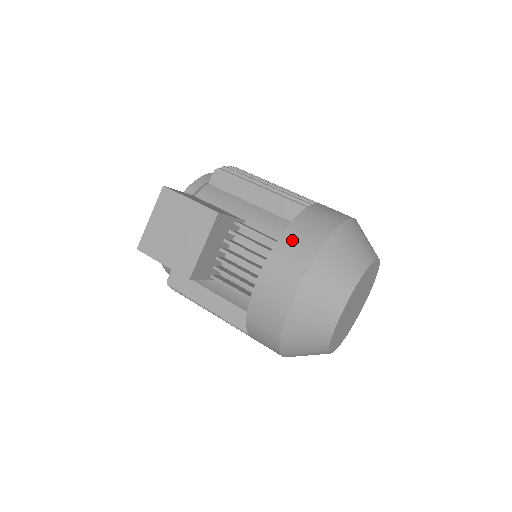
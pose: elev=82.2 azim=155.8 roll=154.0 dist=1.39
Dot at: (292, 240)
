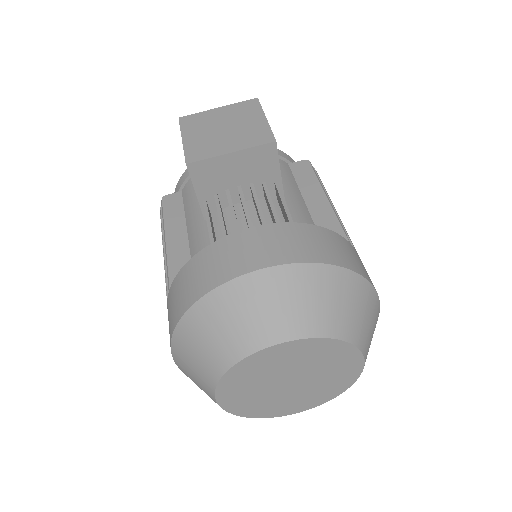
Dot at: (309, 234)
